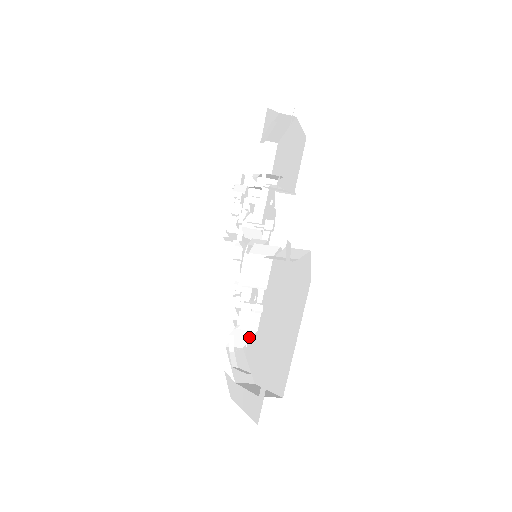
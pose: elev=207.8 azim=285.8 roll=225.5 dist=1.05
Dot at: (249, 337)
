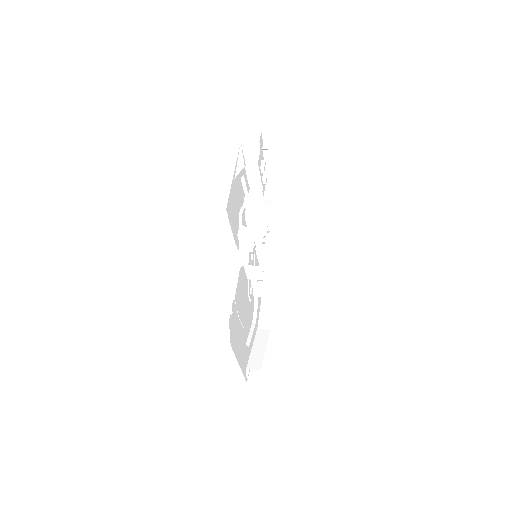
Dot at: occluded
